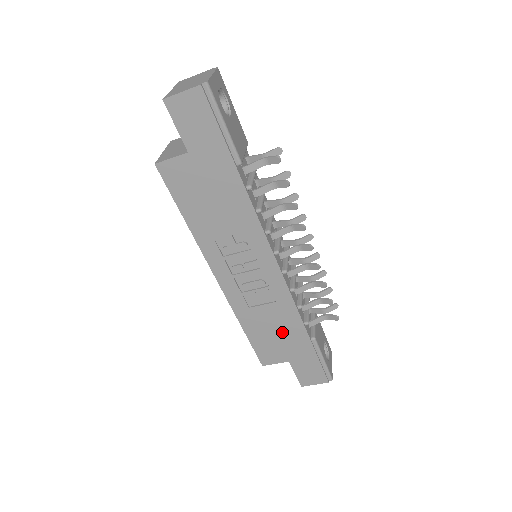
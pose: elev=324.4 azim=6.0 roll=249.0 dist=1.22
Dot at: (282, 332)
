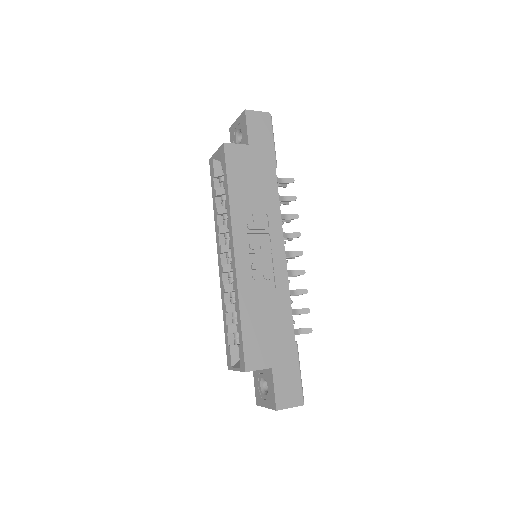
Dot at: (273, 326)
